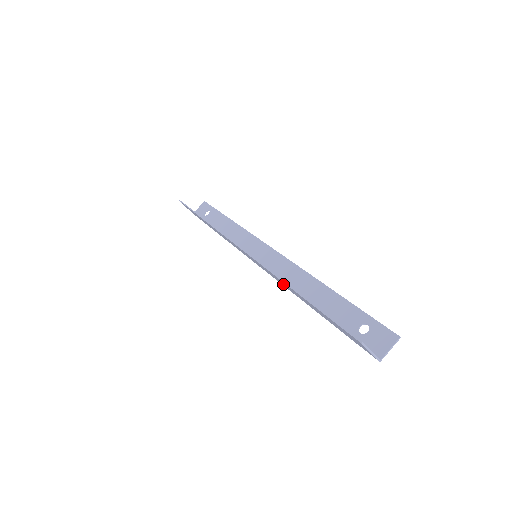
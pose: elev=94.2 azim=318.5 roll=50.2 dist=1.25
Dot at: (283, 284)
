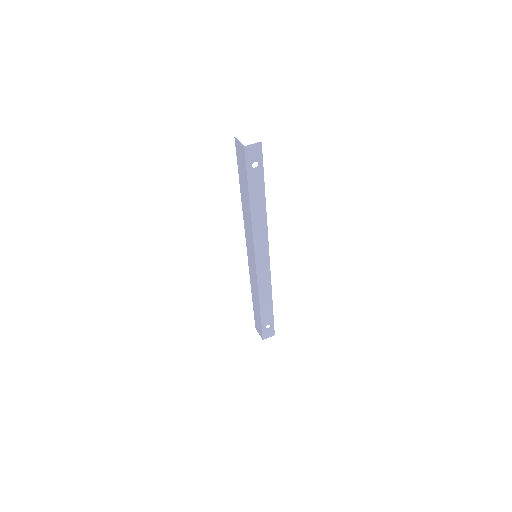
Dot at: (249, 222)
